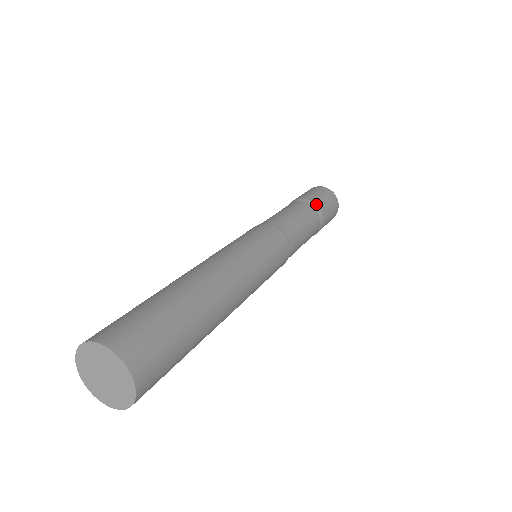
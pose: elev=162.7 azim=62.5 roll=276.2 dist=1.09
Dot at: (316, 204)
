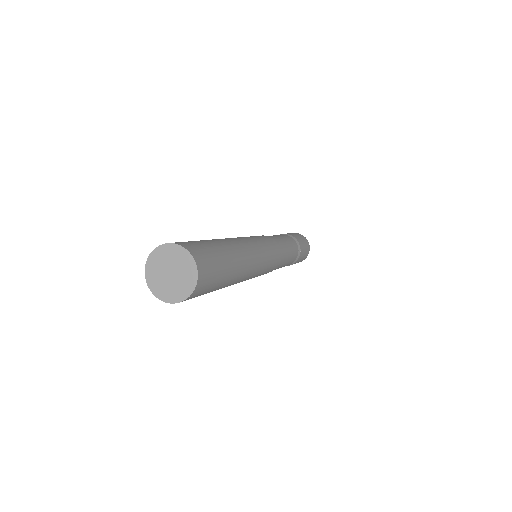
Dot at: (296, 239)
